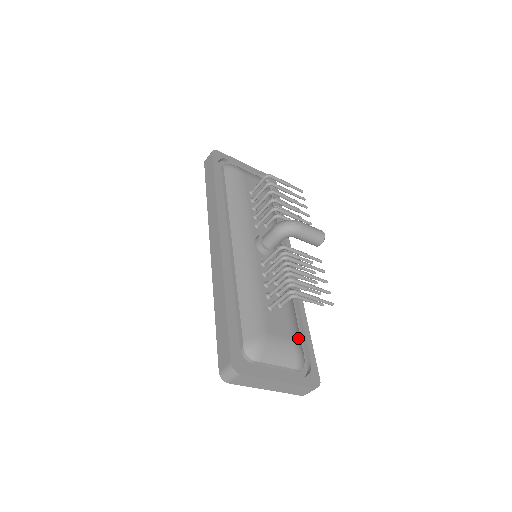
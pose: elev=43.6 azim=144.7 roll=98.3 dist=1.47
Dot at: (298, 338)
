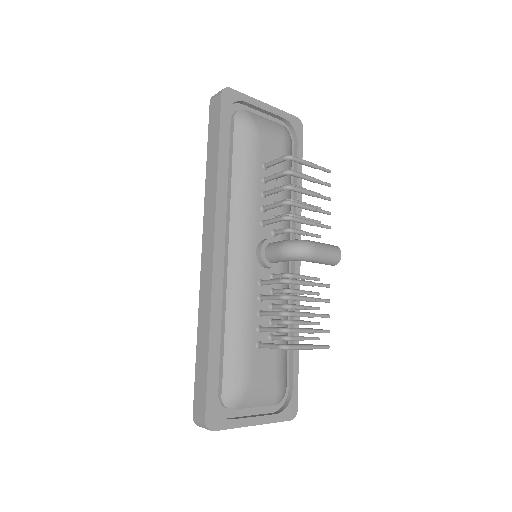
Dot at: (283, 372)
